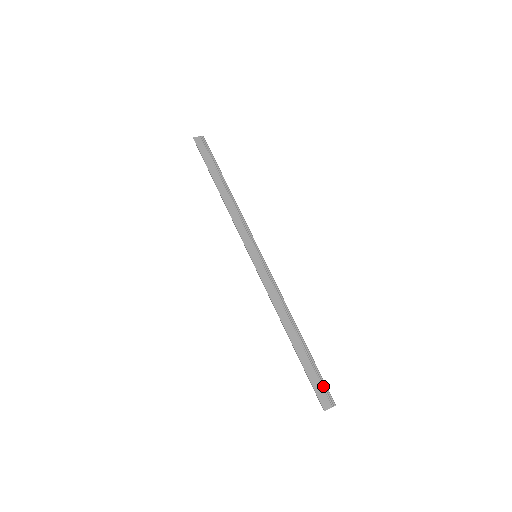
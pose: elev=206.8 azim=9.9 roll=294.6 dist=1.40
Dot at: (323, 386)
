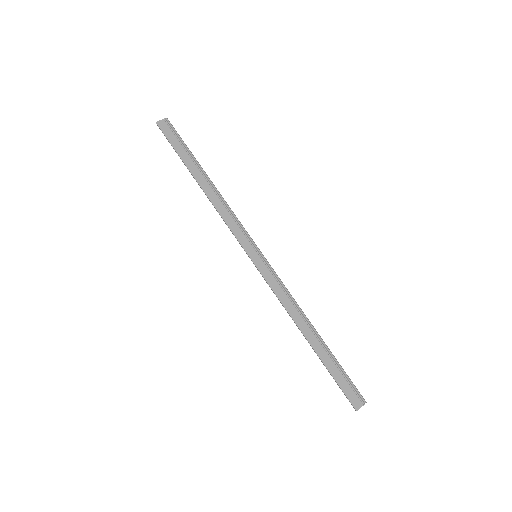
Dot at: (351, 386)
